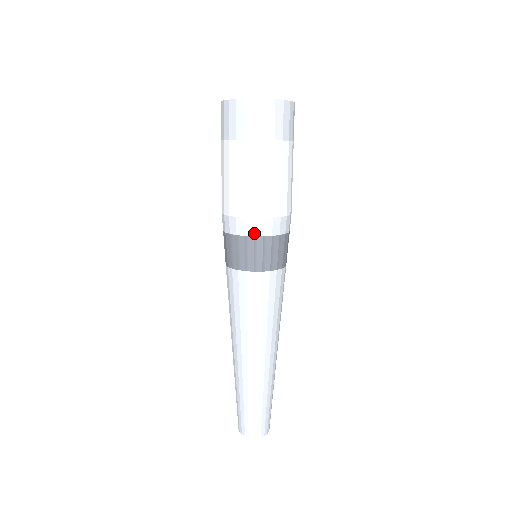
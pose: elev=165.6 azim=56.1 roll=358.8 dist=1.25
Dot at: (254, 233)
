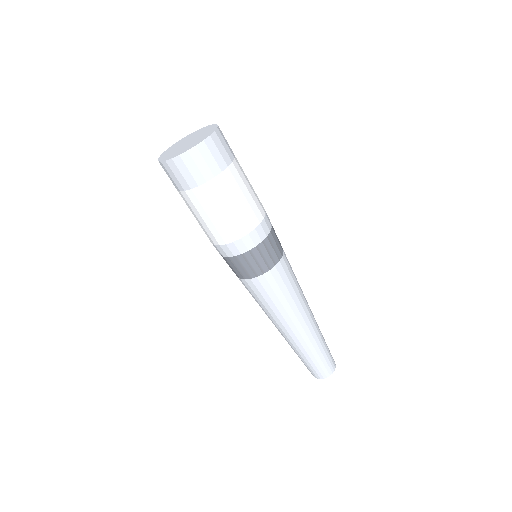
Dot at: (233, 254)
